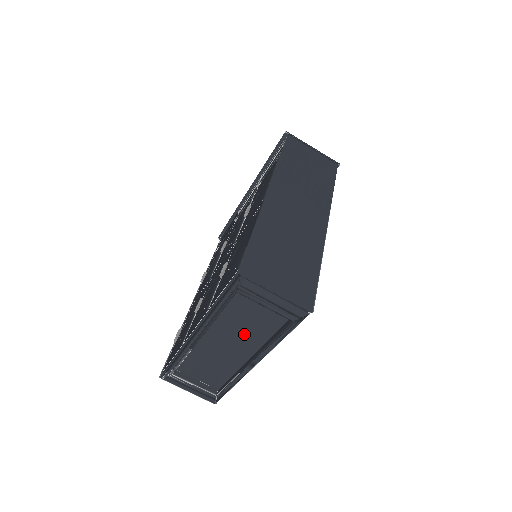
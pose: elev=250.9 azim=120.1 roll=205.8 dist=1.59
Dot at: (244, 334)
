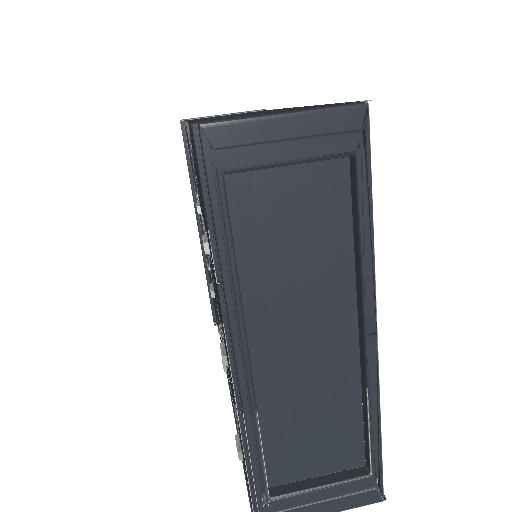
Dot at: (309, 283)
